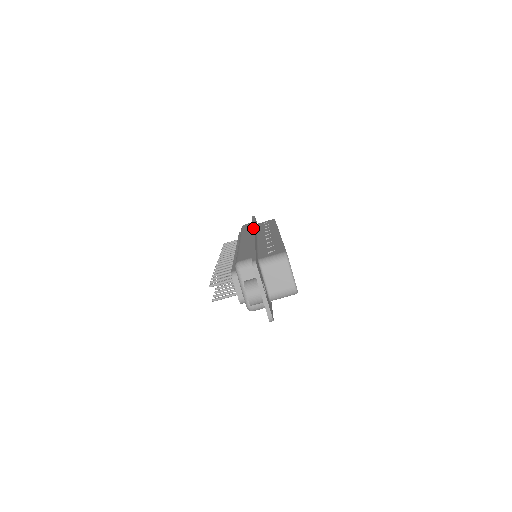
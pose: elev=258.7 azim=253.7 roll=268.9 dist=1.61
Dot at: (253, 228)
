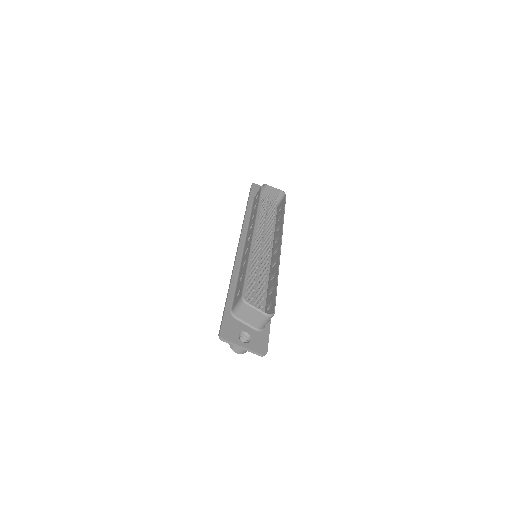
Dot at: (241, 231)
